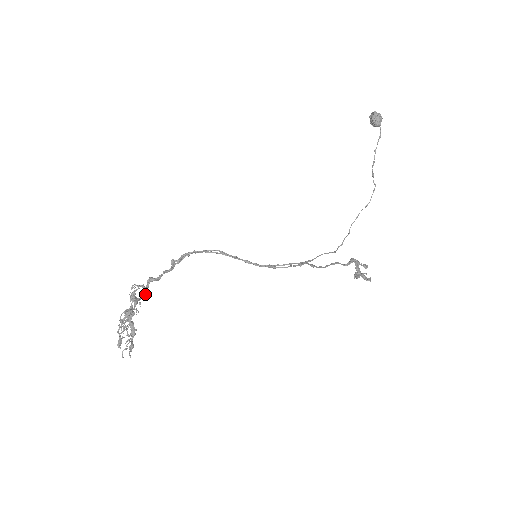
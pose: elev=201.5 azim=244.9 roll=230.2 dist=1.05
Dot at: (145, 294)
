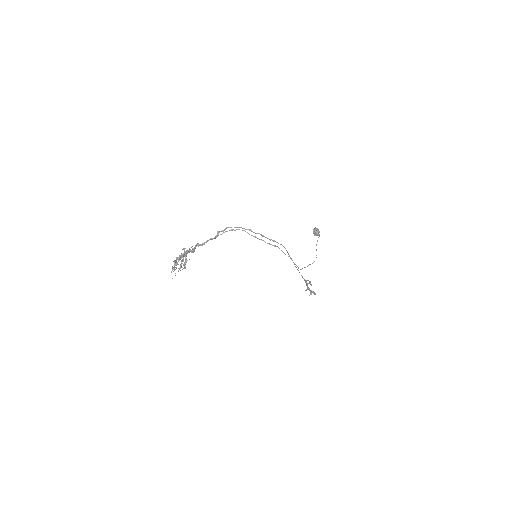
Dot at: (193, 251)
